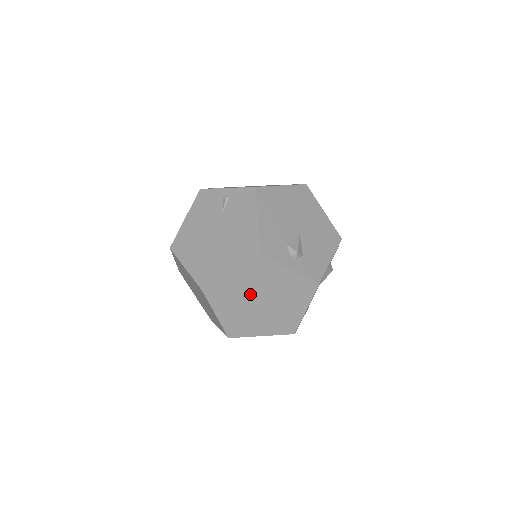
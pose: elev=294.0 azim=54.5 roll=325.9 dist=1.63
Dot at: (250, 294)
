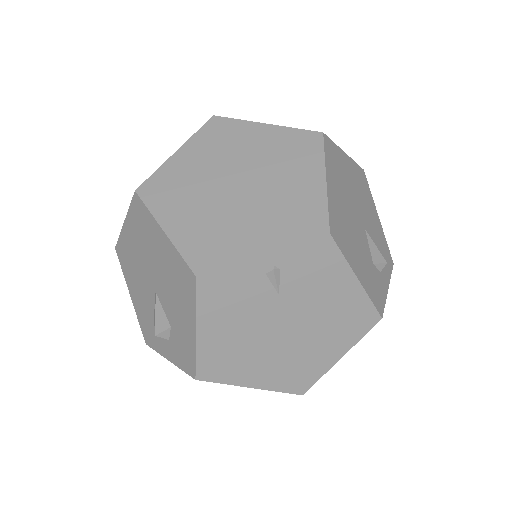
Dot at: occluded
